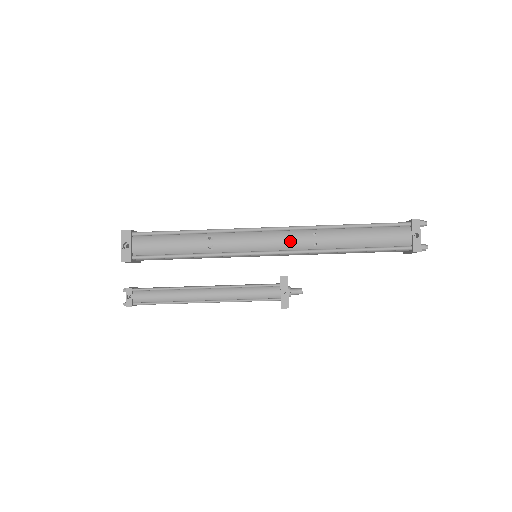
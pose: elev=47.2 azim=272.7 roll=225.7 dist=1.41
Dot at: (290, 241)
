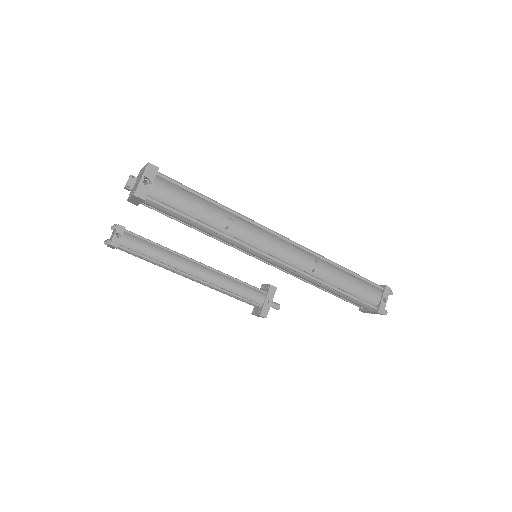
Dot at: (296, 257)
